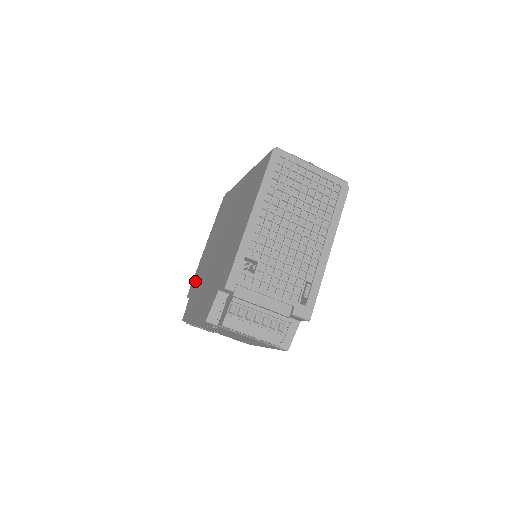
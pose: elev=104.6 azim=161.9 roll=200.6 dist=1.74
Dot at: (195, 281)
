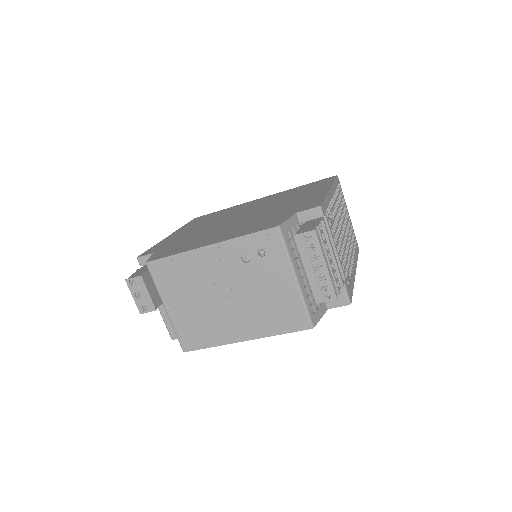
Dot at: (165, 245)
